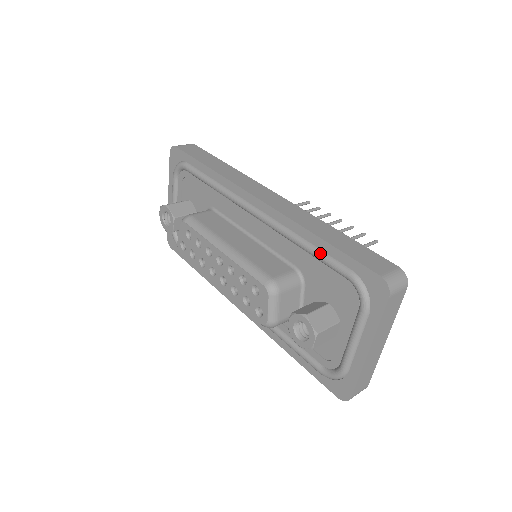
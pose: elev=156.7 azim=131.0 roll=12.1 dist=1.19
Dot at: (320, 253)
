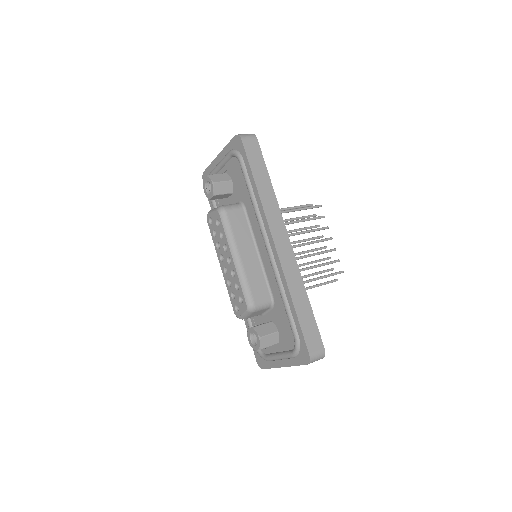
Dot at: (289, 311)
